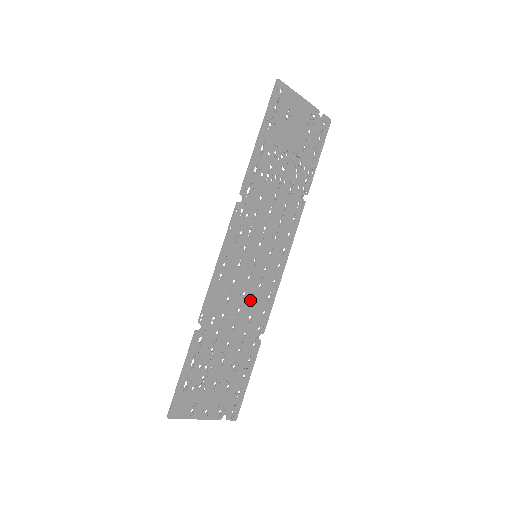
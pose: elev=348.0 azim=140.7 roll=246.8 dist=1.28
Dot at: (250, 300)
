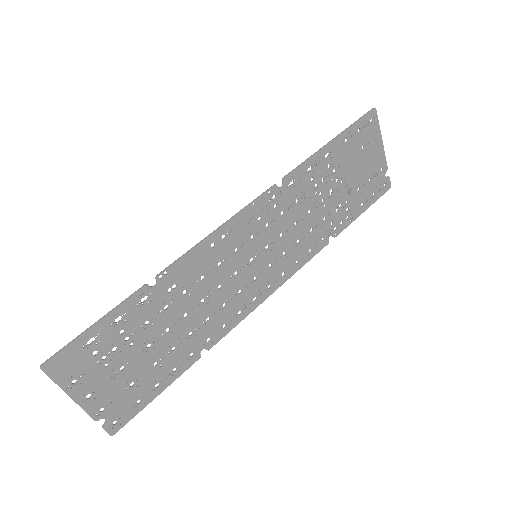
Dot at: (221, 299)
